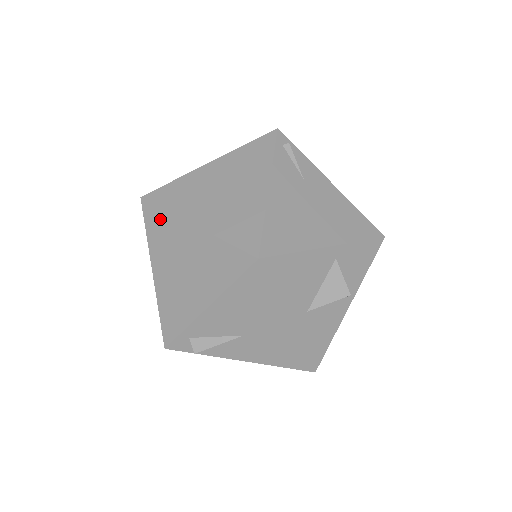
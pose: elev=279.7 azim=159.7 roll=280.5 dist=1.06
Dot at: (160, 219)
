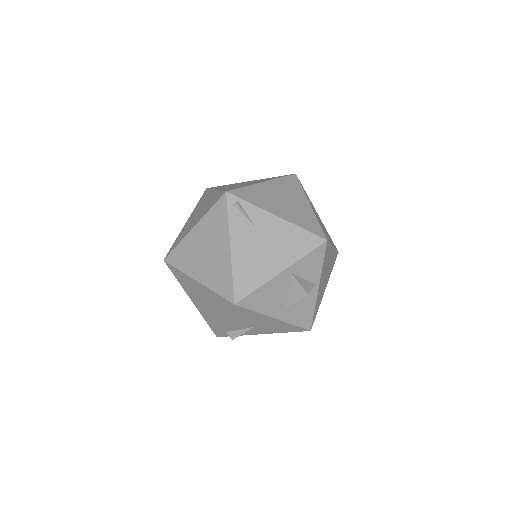
Dot at: (179, 274)
